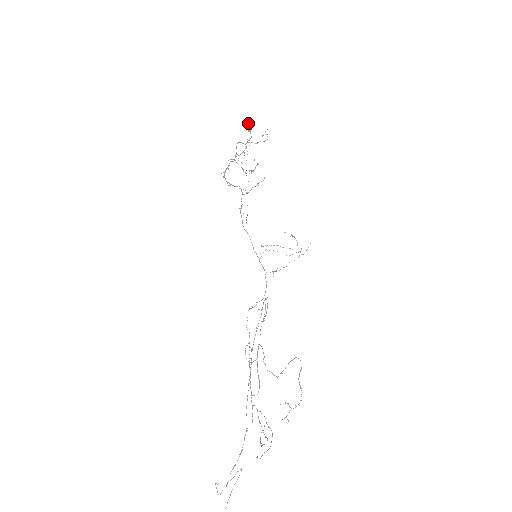
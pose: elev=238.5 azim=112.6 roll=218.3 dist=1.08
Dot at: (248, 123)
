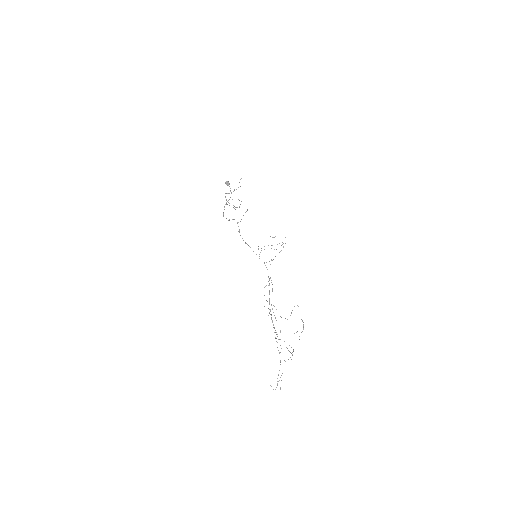
Dot at: (226, 182)
